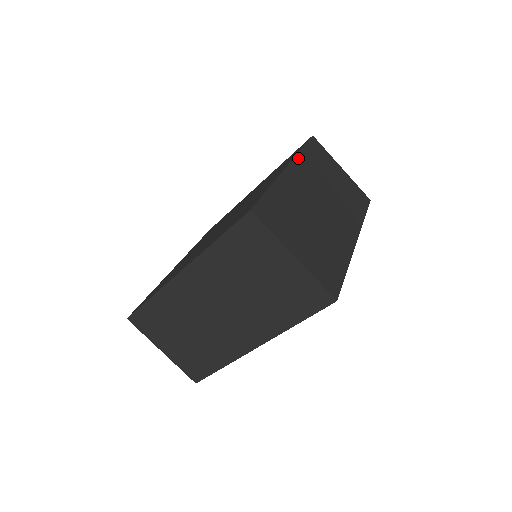
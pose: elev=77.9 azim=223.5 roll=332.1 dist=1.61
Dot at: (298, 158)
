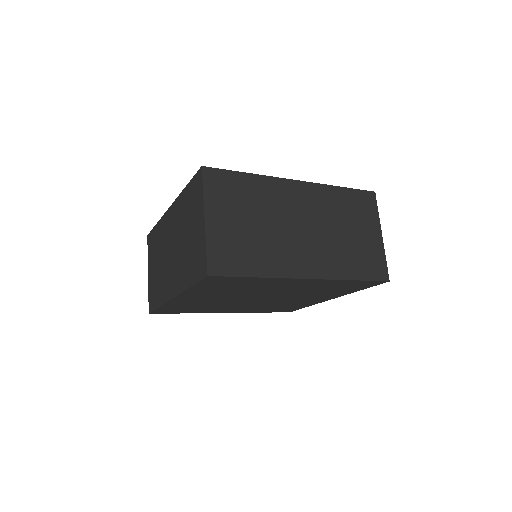
Dot at: (322, 187)
